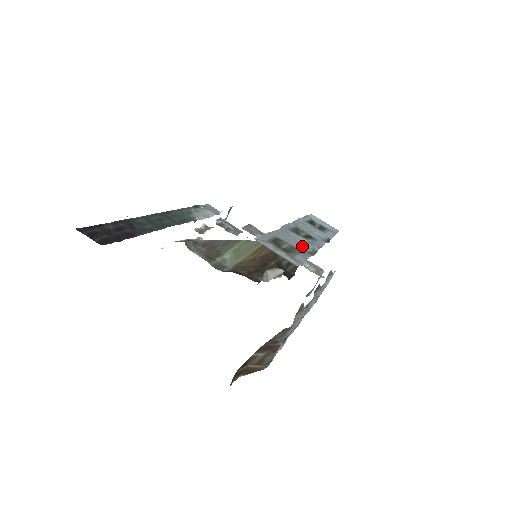
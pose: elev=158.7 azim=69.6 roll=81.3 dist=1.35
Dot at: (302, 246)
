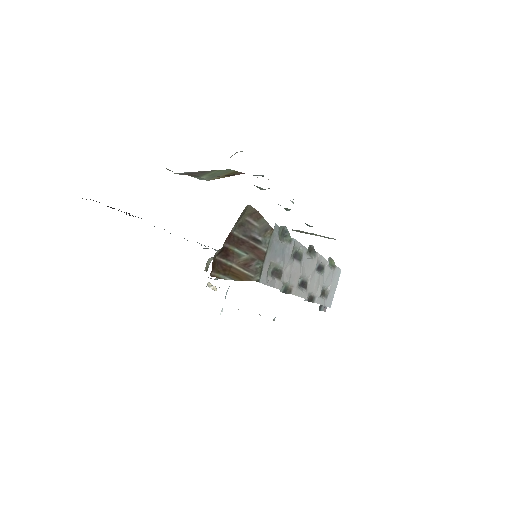
Dot at: occluded
